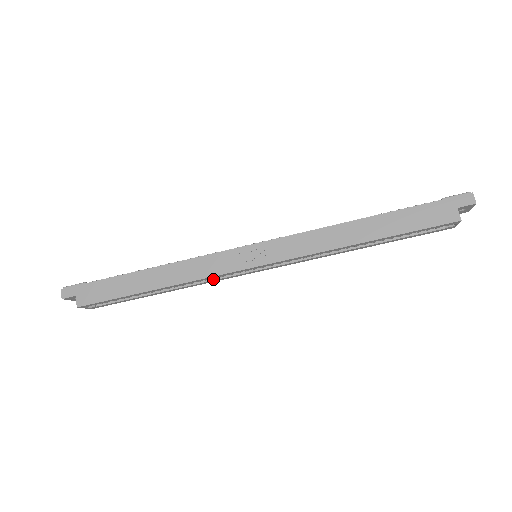
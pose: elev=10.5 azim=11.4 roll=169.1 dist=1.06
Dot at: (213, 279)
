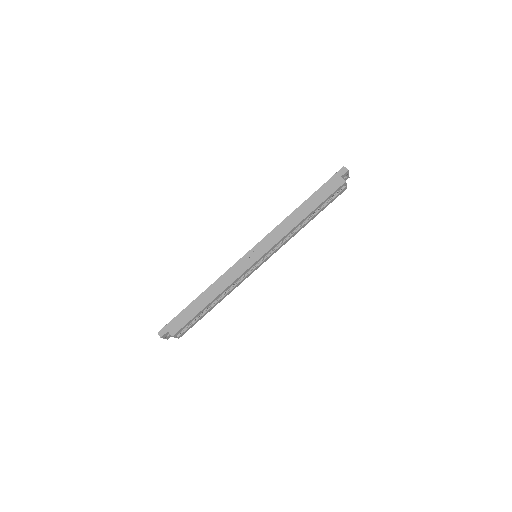
Dot at: (239, 281)
